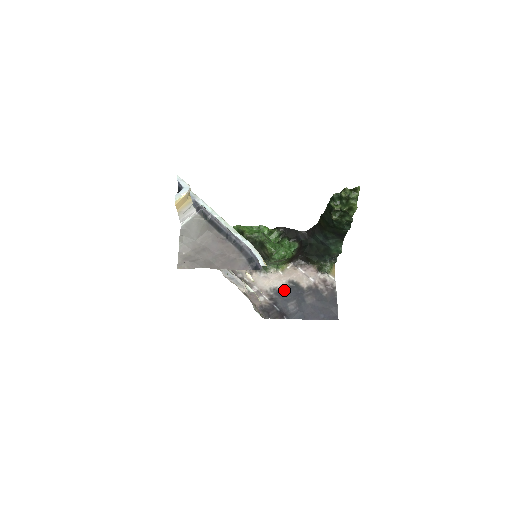
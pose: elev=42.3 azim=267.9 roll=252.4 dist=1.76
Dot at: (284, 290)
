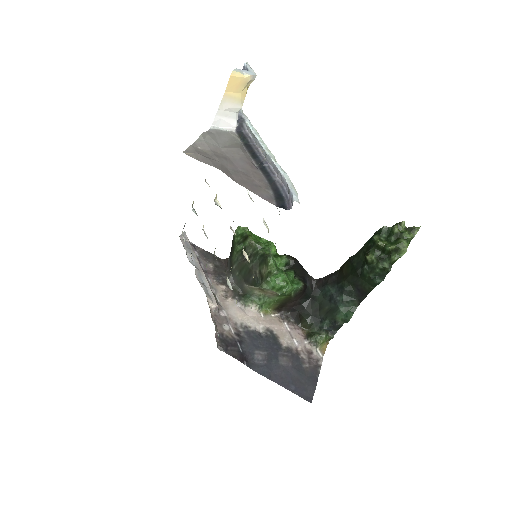
Dot at: (258, 334)
